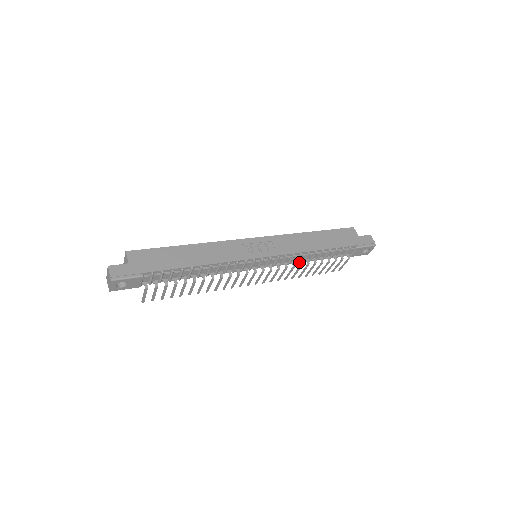
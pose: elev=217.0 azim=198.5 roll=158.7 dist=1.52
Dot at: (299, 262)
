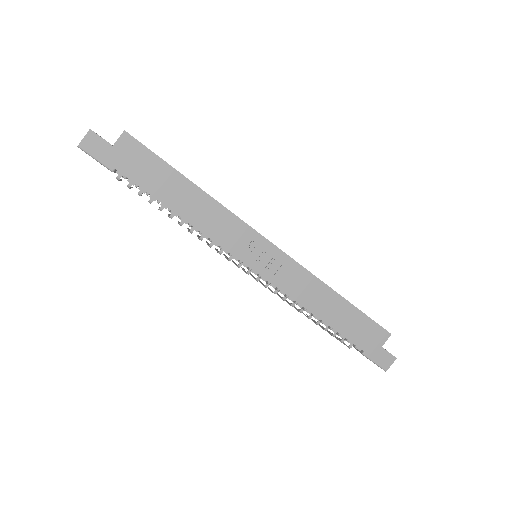
Dot at: (293, 302)
